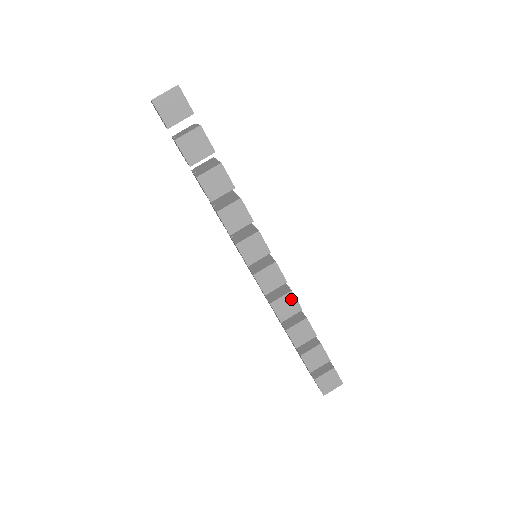
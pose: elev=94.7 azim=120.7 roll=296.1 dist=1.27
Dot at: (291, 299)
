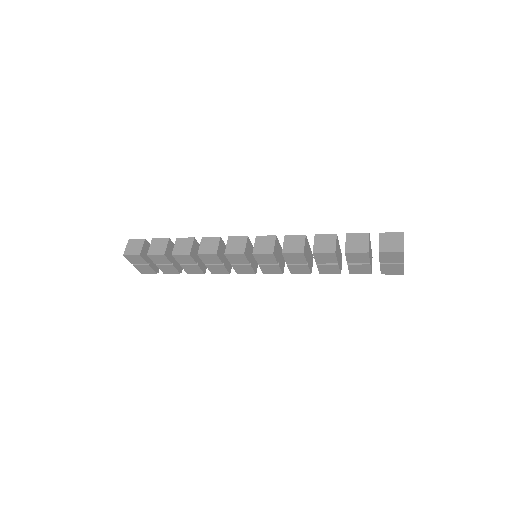
Dot at: (291, 238)
